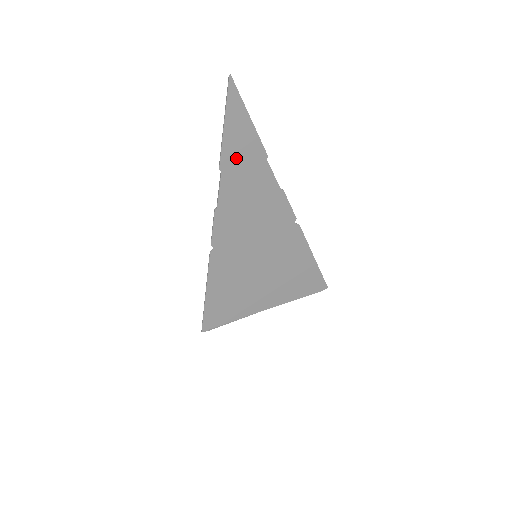
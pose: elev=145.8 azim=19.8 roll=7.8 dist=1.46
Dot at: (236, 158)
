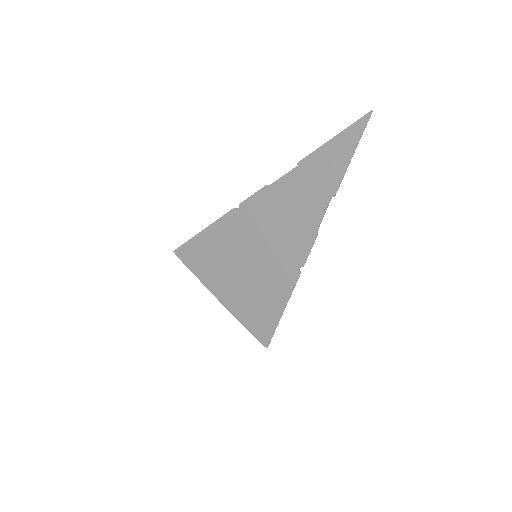
Dot at: (315, 170)
